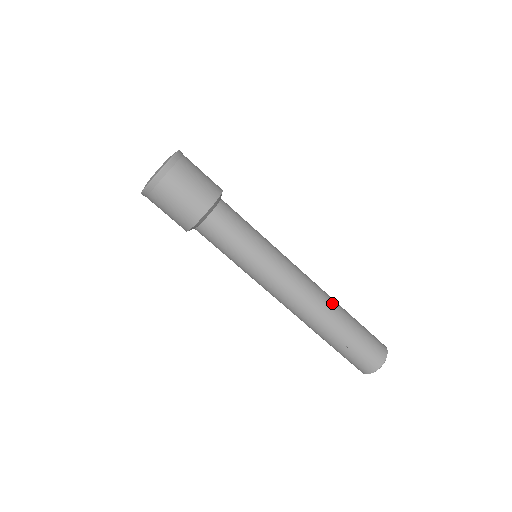
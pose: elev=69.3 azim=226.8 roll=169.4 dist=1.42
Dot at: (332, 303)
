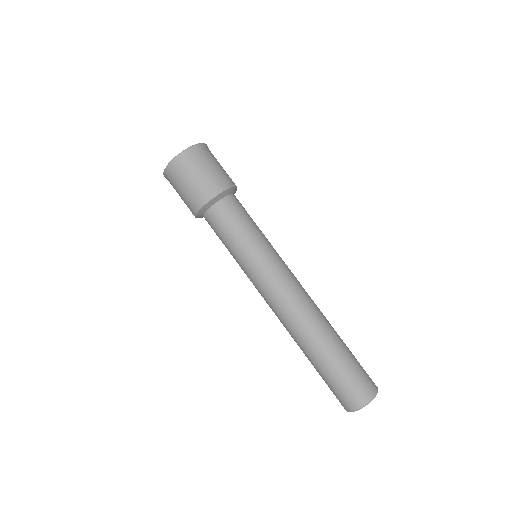
Dot at: (322, 321)
